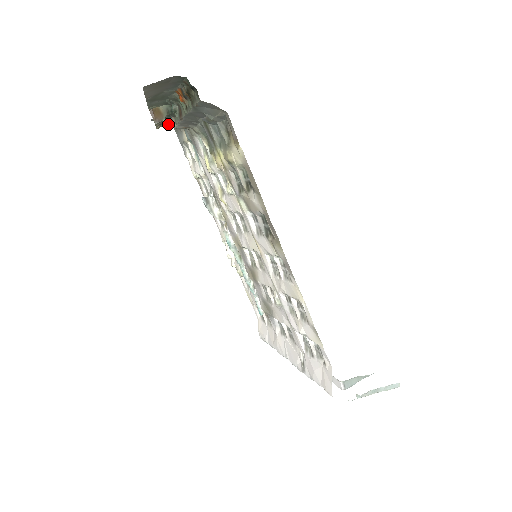
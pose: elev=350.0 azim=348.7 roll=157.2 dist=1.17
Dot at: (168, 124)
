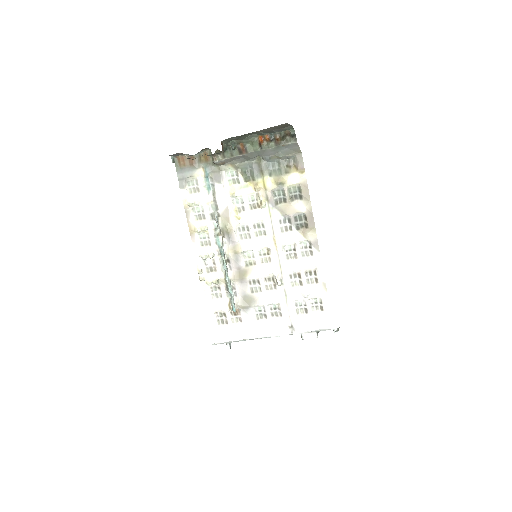
Dot at: occluded
